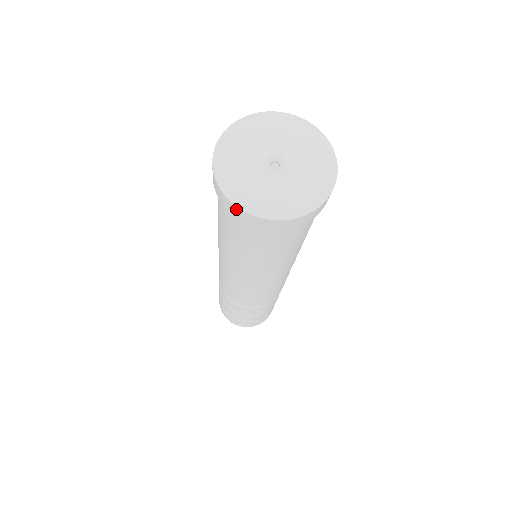
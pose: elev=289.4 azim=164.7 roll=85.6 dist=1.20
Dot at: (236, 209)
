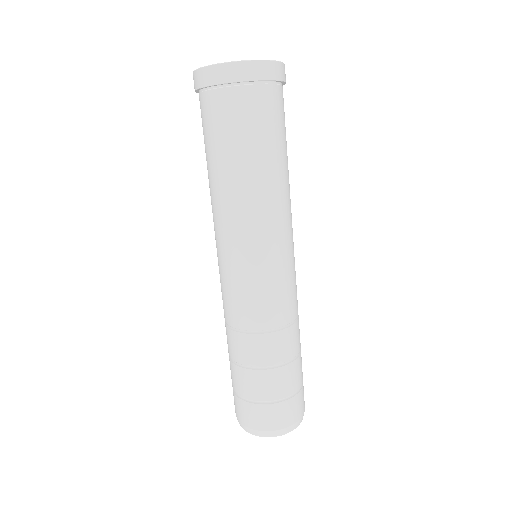
Dot at: (219, 68)
